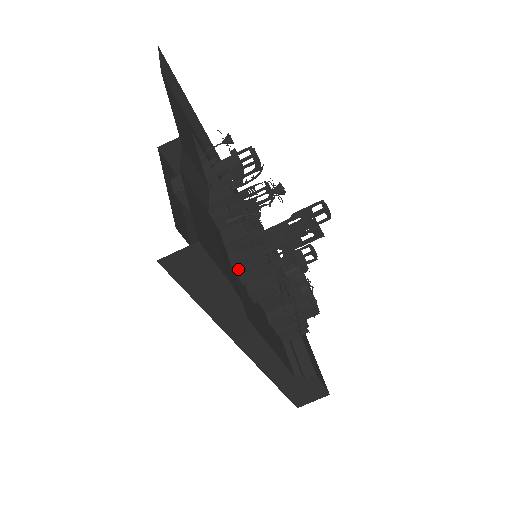
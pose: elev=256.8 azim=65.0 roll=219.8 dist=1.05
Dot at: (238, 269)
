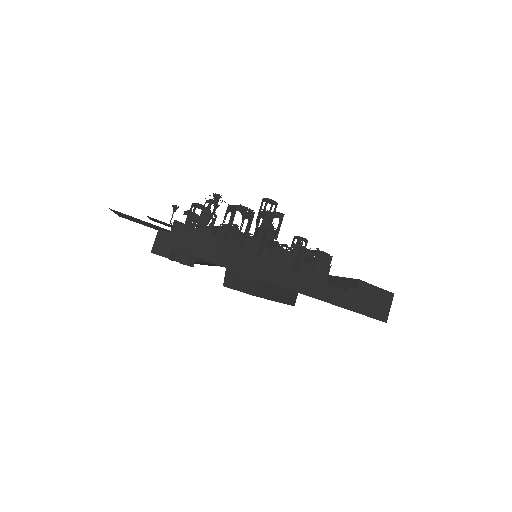
Dot at: occluded
